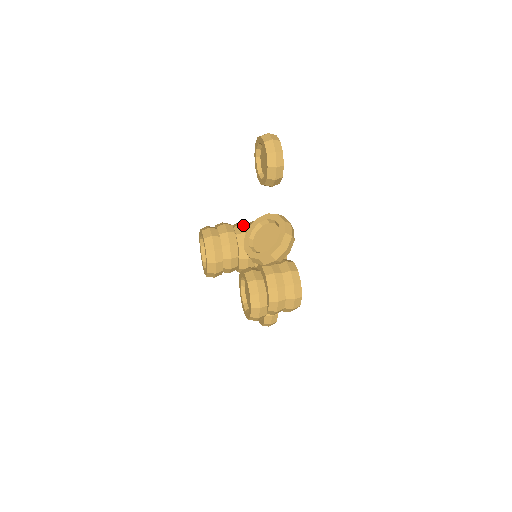
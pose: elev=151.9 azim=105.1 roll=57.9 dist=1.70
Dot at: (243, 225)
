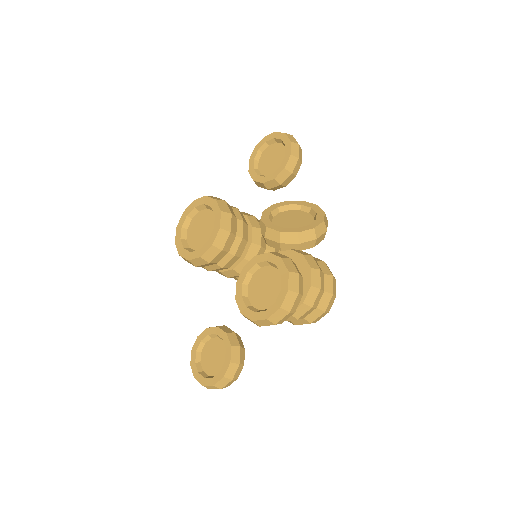
Dot at: occluded
